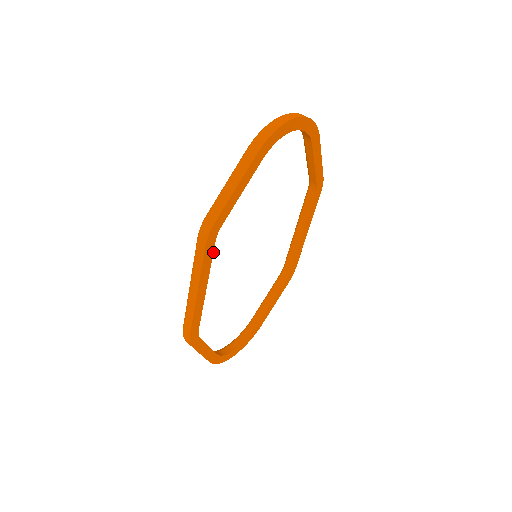
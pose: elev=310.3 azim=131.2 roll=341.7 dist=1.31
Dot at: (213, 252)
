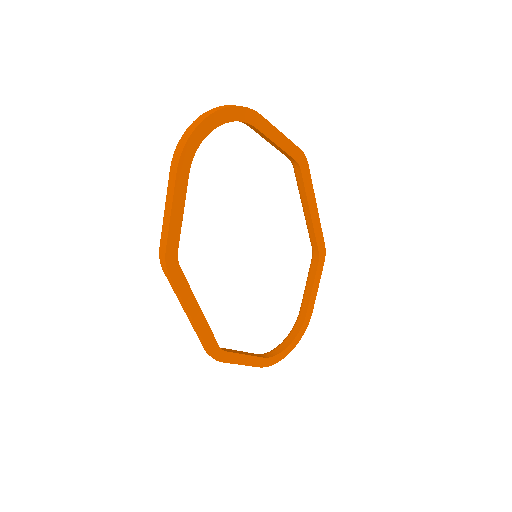
Dot at: occluded
